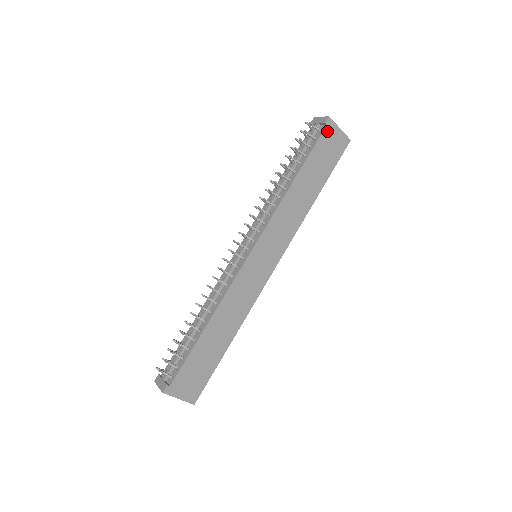
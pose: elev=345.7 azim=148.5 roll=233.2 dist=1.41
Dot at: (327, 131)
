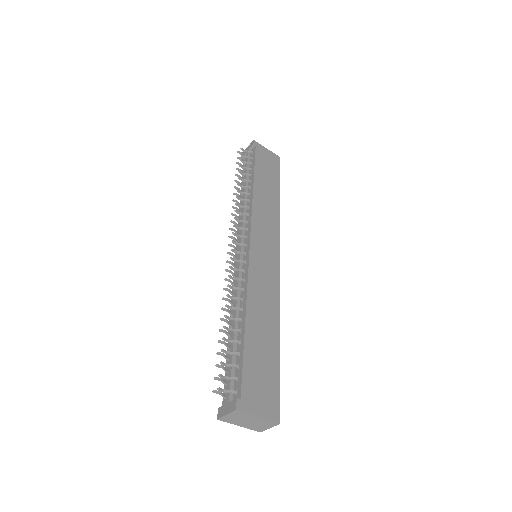
Dot at: (258, 150)
